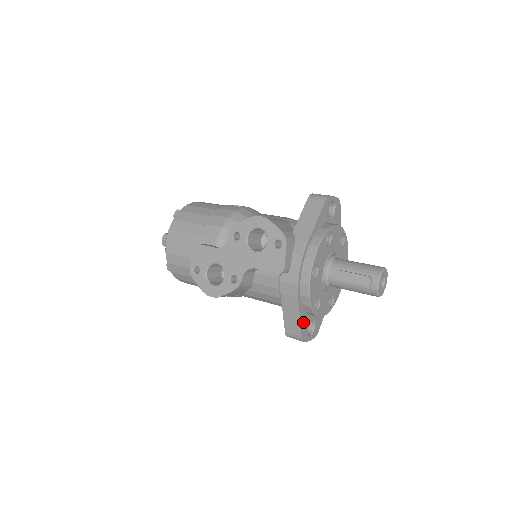
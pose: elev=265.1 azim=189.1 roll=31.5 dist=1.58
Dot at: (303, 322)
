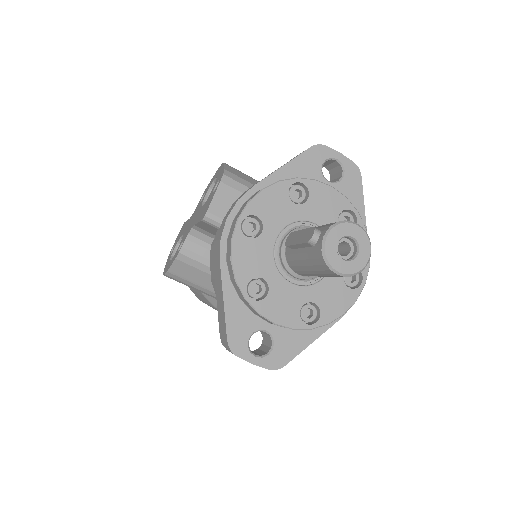
Dot at: (234, 315)
